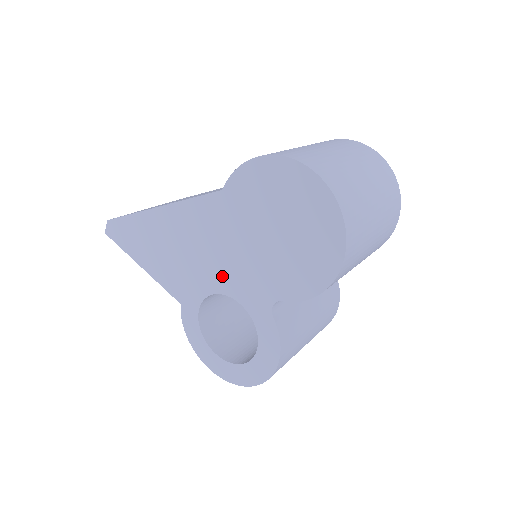
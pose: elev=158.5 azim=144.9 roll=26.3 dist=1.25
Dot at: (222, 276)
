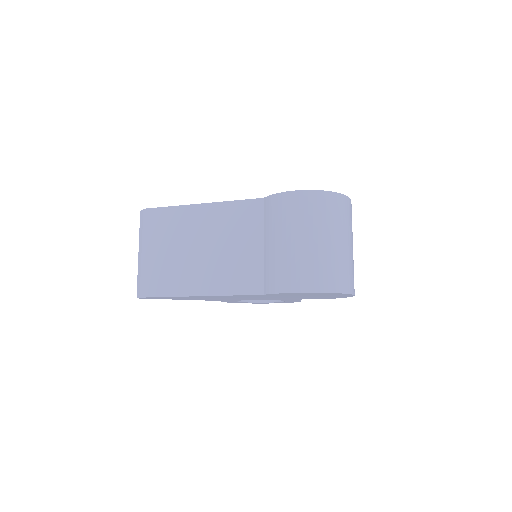
Dot at: occluded
